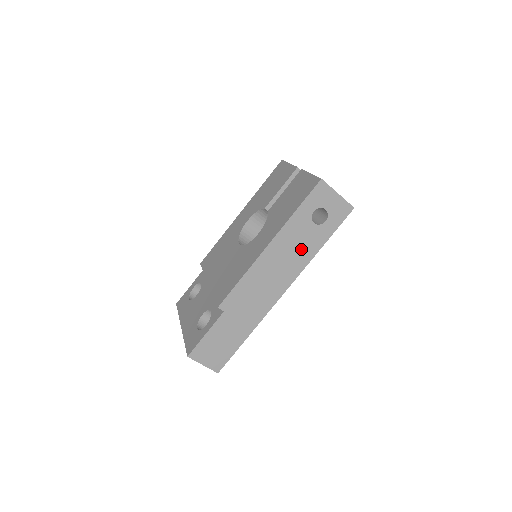
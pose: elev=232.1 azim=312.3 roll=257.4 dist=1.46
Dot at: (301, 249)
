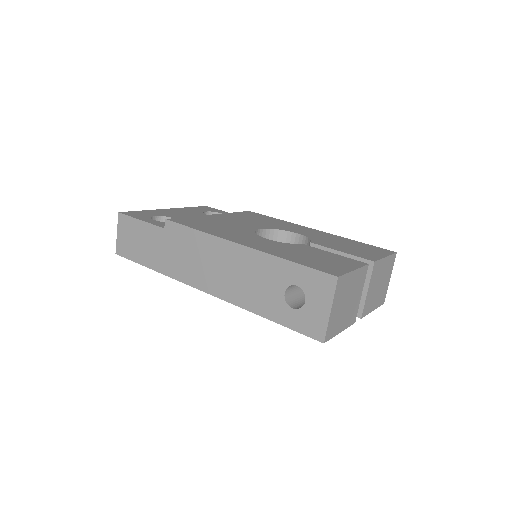
Dot at: (252, 290)
